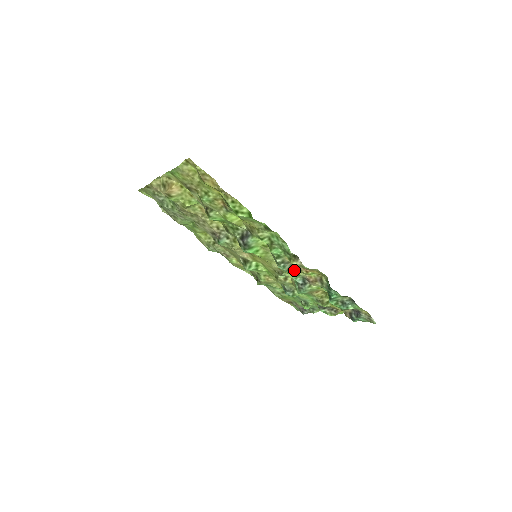
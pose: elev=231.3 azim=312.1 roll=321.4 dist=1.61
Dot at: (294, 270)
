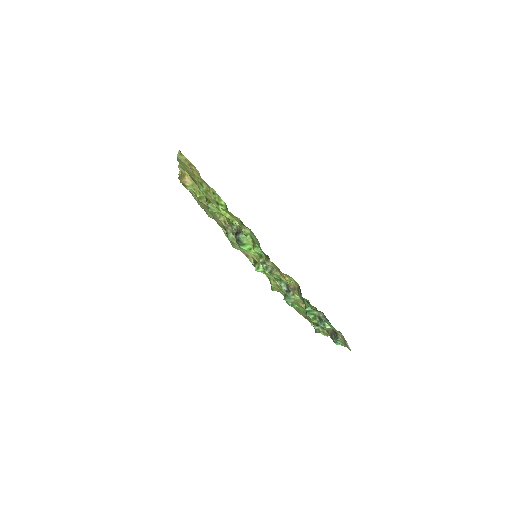
Dot at: (276, 273)
